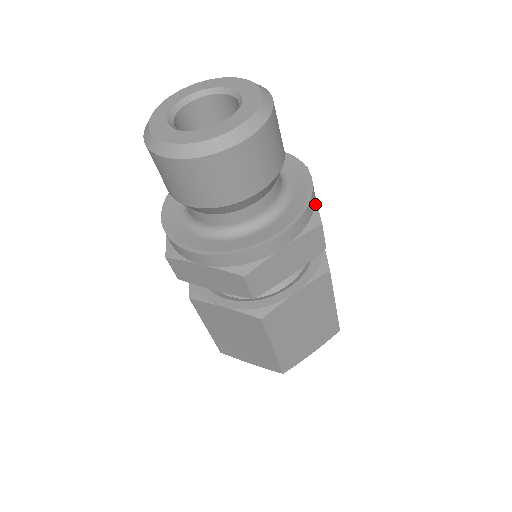
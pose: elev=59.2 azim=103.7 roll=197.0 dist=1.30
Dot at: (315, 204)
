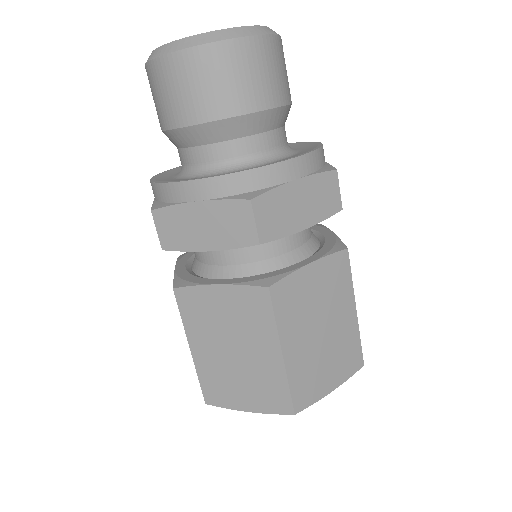
Dot at: (326, 163)
